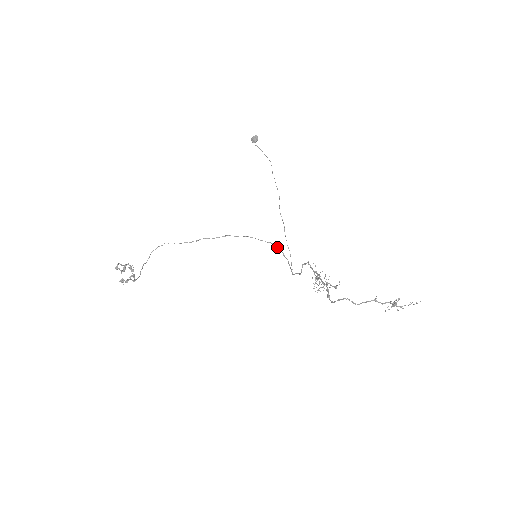
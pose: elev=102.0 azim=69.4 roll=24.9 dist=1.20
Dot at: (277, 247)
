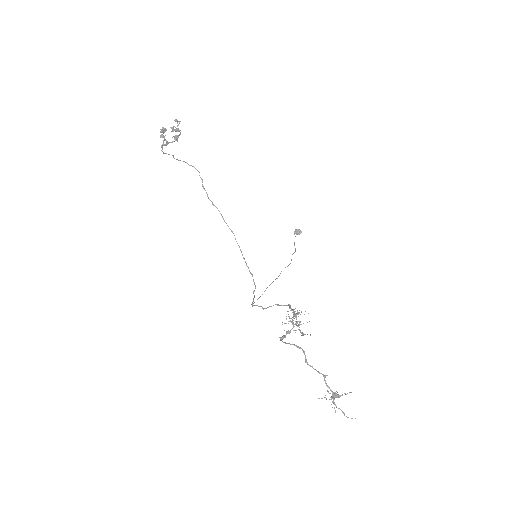
Dot at: (254, 282)
